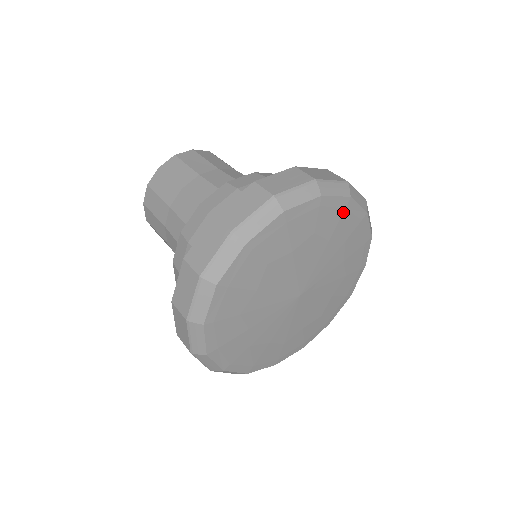
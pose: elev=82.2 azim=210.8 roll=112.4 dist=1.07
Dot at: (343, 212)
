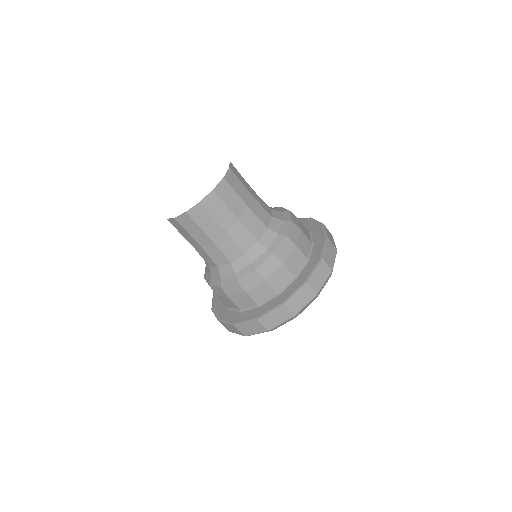
Dot at: occluded
